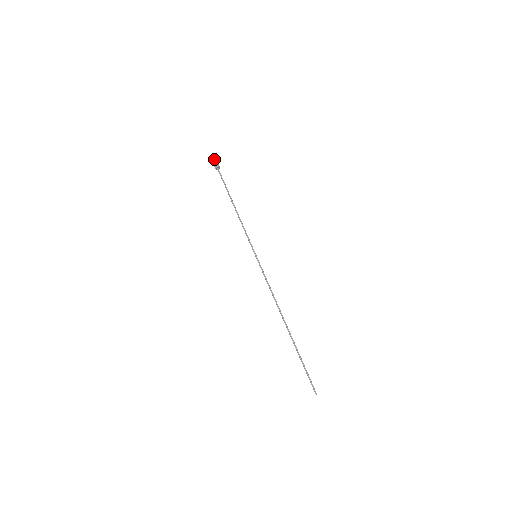
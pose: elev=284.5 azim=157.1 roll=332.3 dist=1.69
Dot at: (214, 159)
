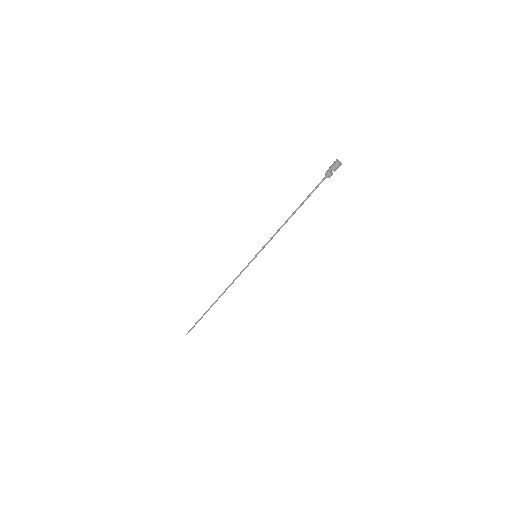
Dot at: occluded
